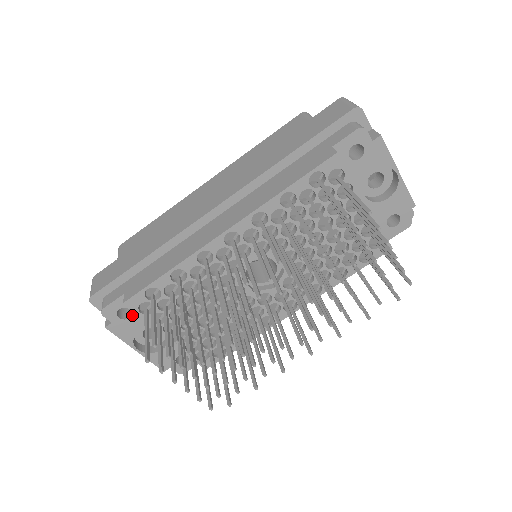
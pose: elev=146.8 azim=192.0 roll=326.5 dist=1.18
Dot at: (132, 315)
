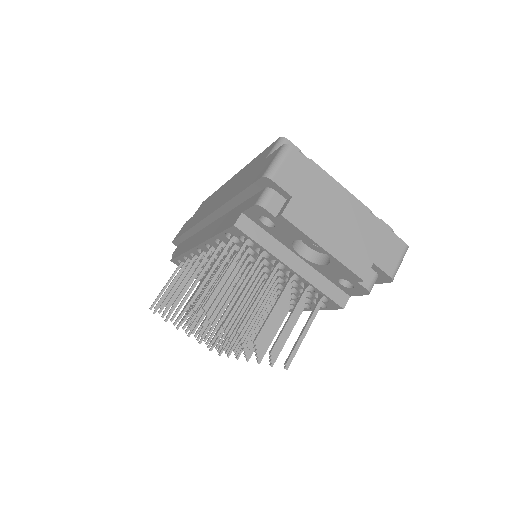
Dot at: occluded
